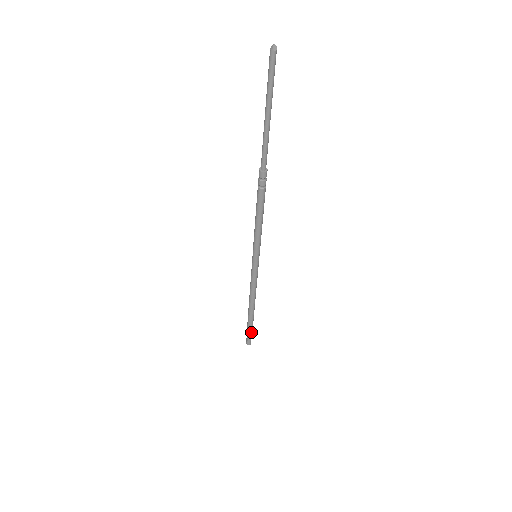
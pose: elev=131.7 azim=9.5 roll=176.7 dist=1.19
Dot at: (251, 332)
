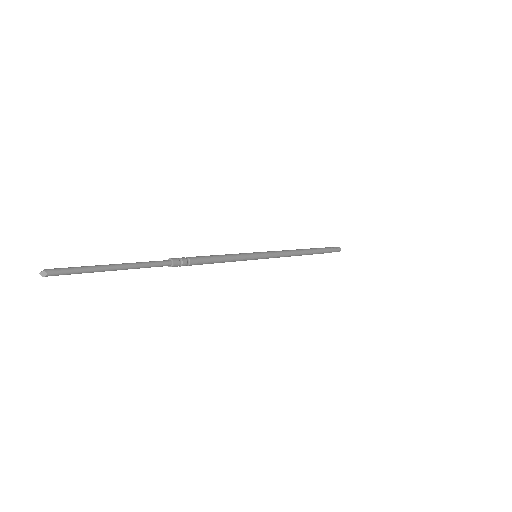
Dot at: (329, 251)
